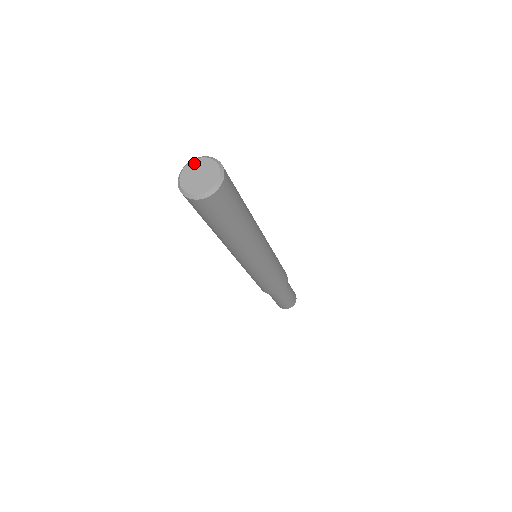
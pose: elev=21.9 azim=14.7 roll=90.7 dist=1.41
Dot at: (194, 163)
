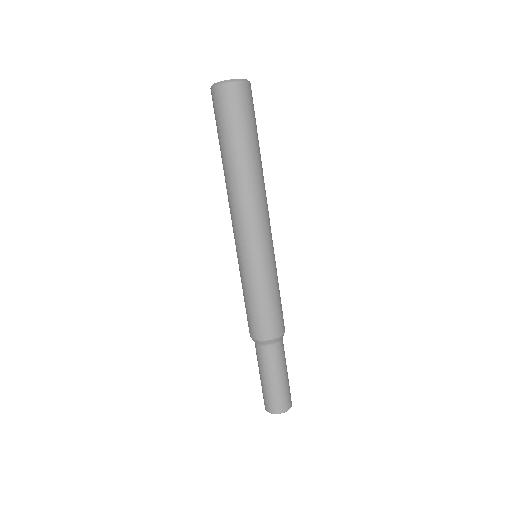
Dot at: occluded
